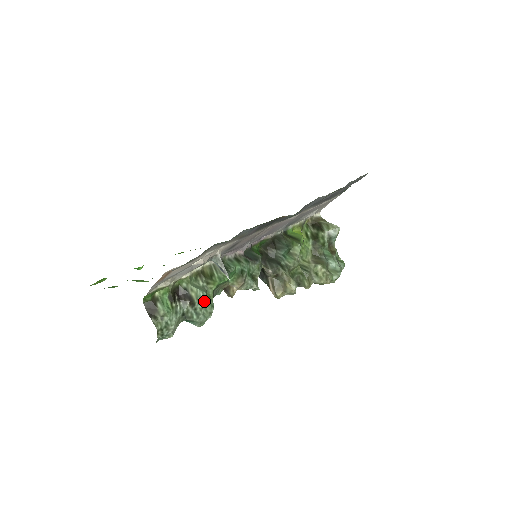
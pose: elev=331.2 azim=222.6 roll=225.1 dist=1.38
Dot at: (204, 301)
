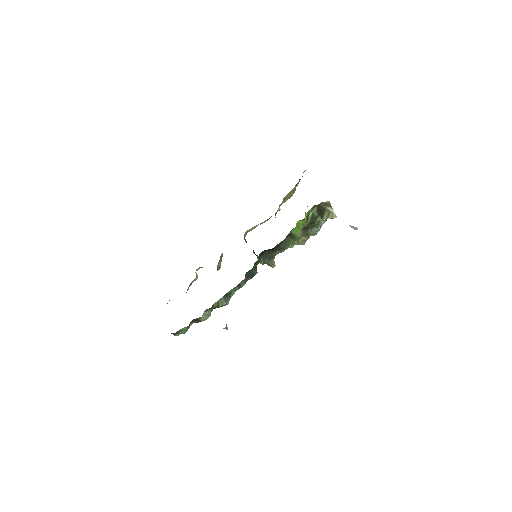
Dot at: (208, 317)
